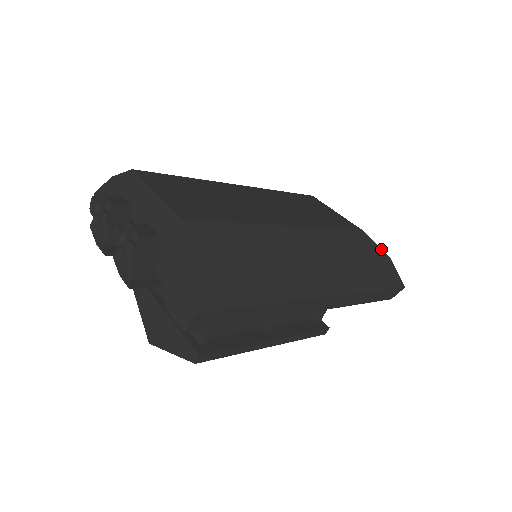
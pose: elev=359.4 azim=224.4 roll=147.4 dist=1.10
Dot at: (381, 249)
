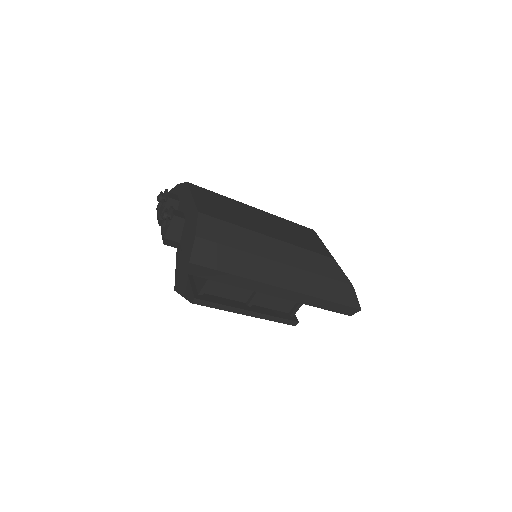
Dot at: (346, 276)
